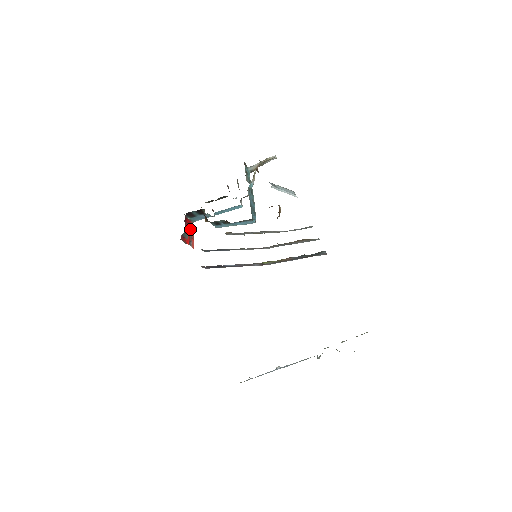
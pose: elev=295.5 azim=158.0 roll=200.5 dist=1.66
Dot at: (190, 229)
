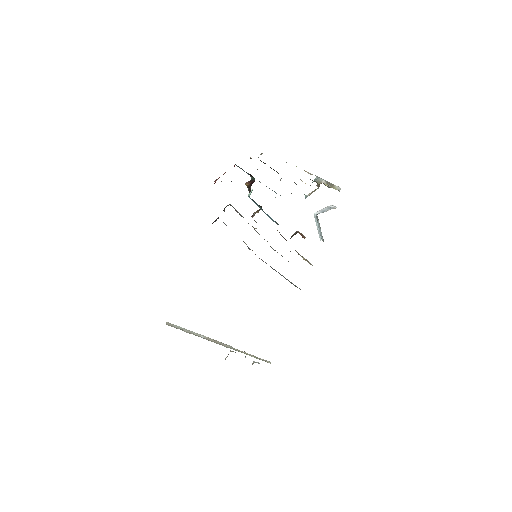
Dot at: occluded
